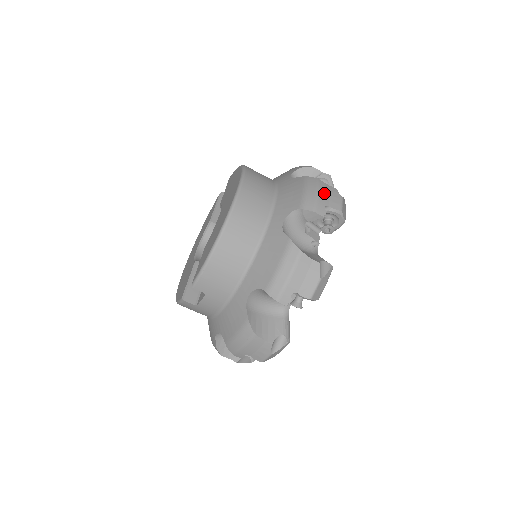
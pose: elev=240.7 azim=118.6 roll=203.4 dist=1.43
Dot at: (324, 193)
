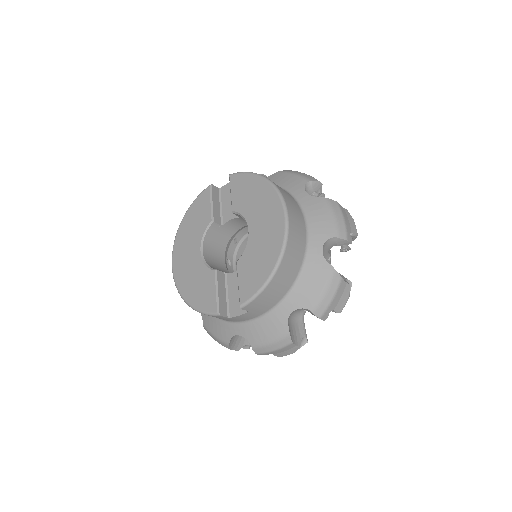
Dot at: (346, 219)
